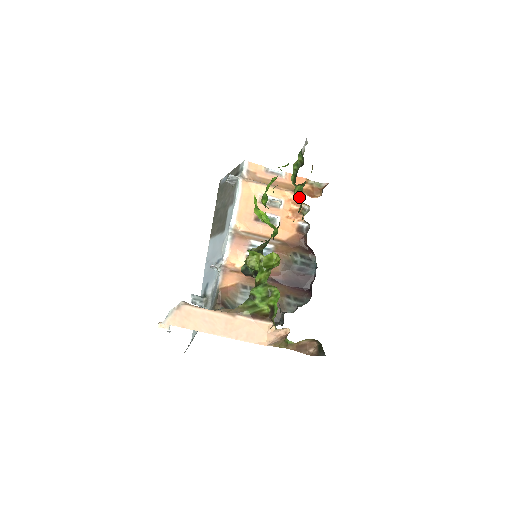
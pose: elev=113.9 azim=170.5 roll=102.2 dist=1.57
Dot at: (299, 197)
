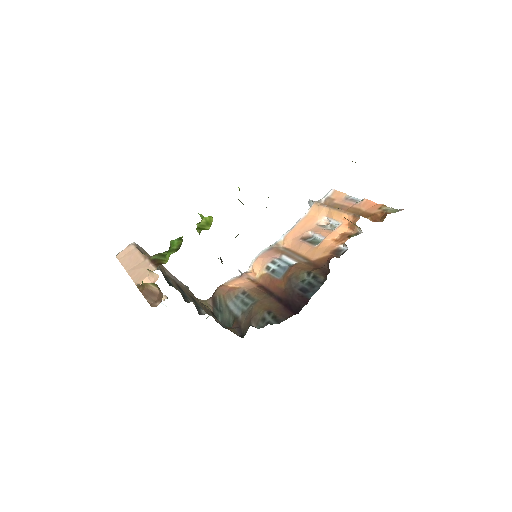
Dot at: occluded
